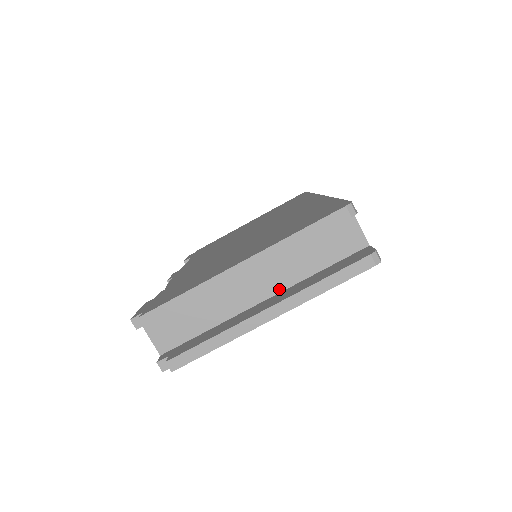
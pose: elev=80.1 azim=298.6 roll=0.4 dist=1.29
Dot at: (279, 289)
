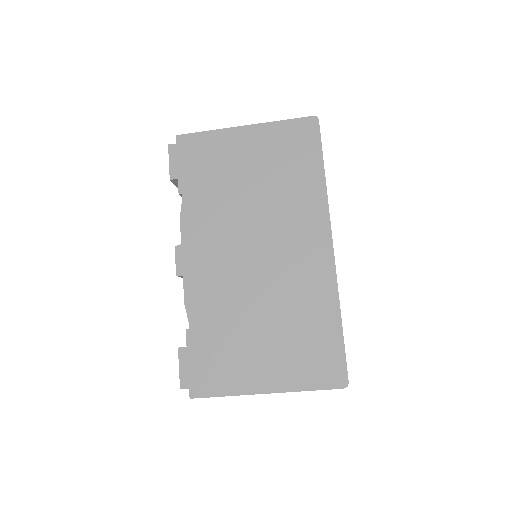
Dot at: occluded
